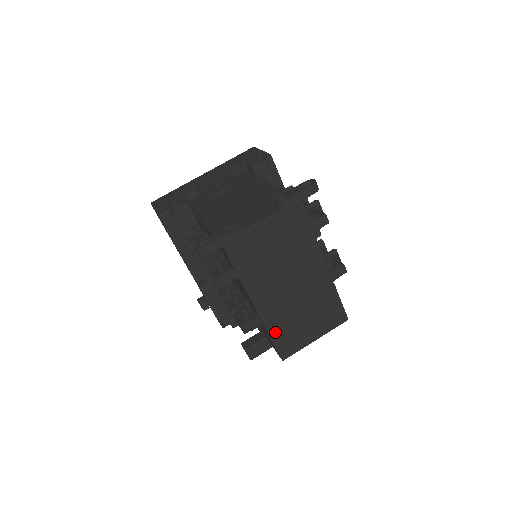
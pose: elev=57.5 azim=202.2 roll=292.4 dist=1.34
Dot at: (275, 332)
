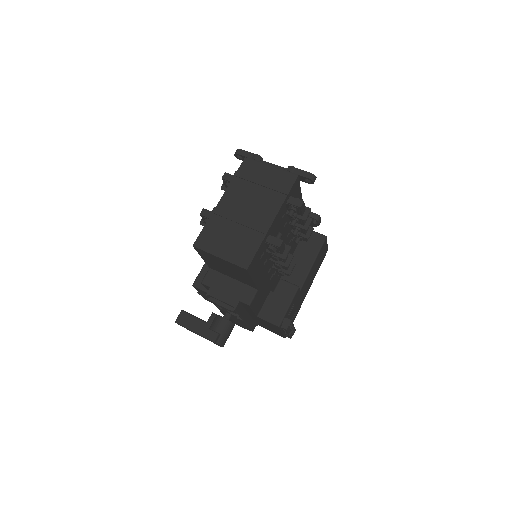
Dot at: (211, 224)
